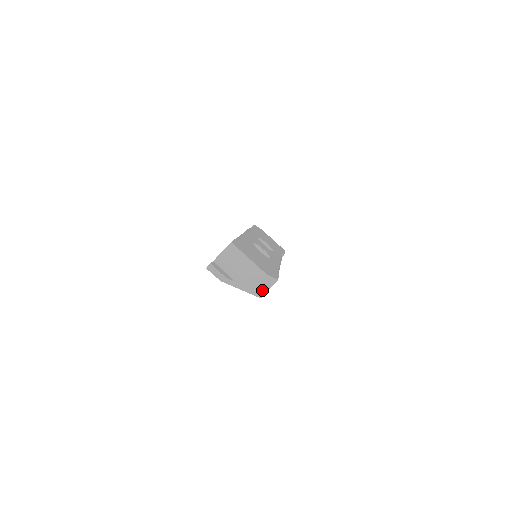
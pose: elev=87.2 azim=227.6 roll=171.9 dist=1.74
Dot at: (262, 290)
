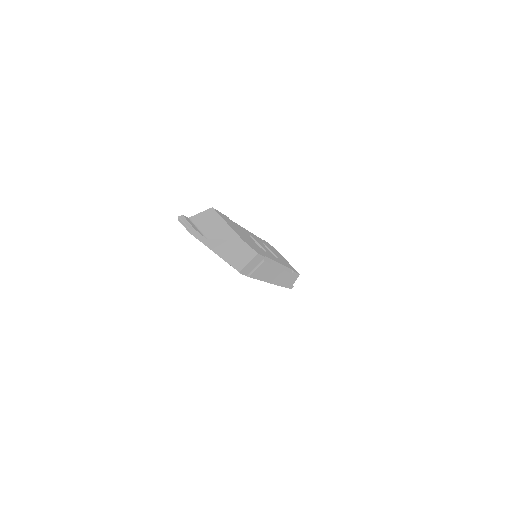
Dot at: (240, 261)
